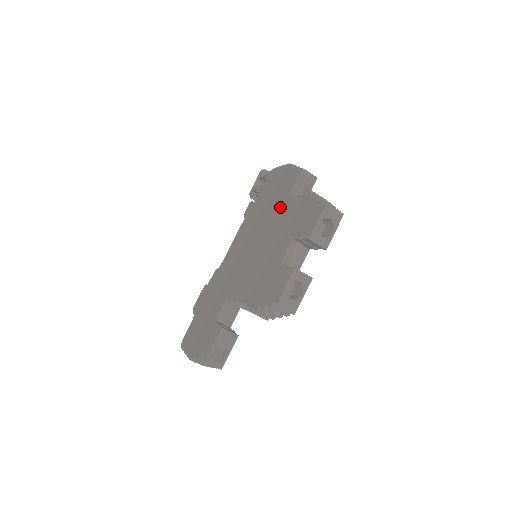
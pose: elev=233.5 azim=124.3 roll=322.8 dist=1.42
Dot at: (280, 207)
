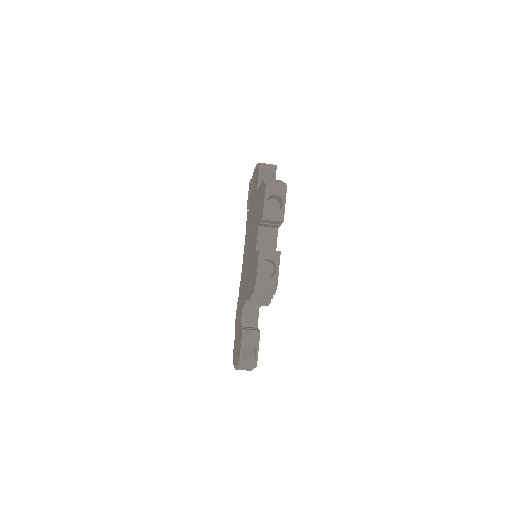
Dot at: (254, 205)
